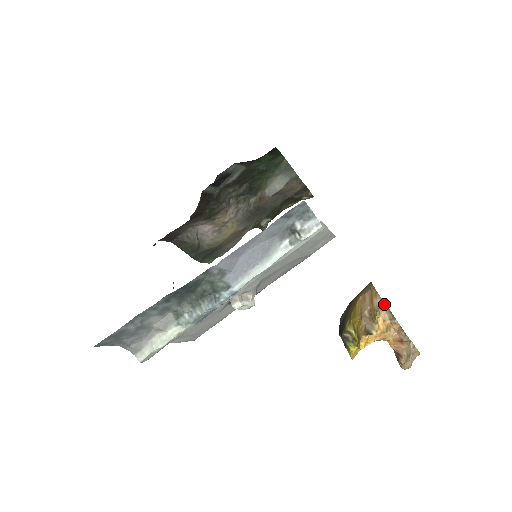
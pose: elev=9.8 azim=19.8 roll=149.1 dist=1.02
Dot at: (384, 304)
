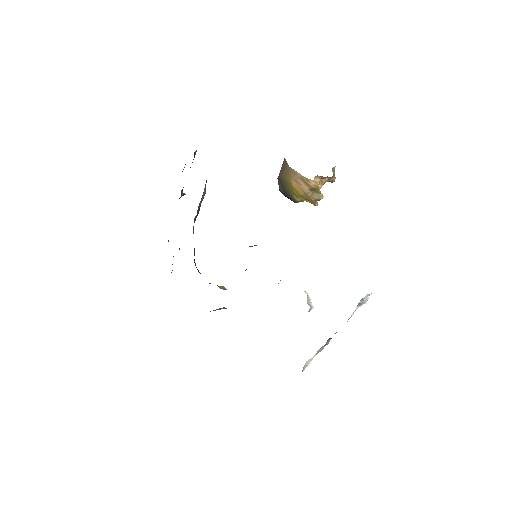
Dot at: (318, 183)
